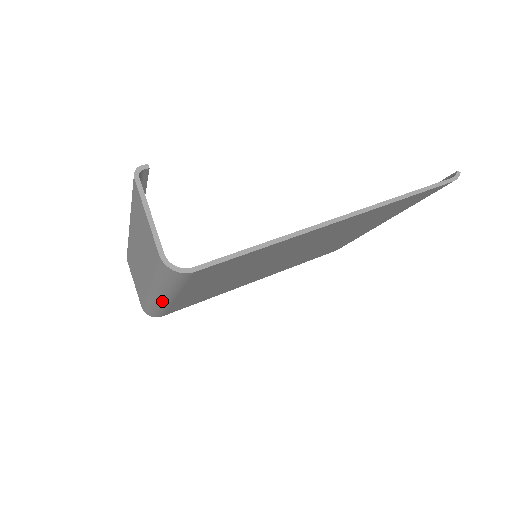
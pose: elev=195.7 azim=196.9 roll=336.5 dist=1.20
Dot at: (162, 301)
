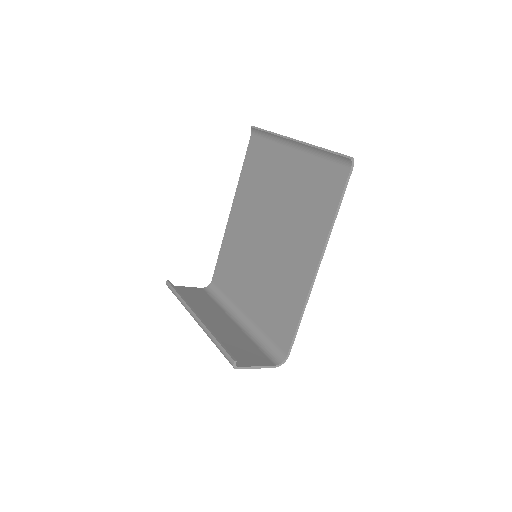
Dot at: (241, 317)
